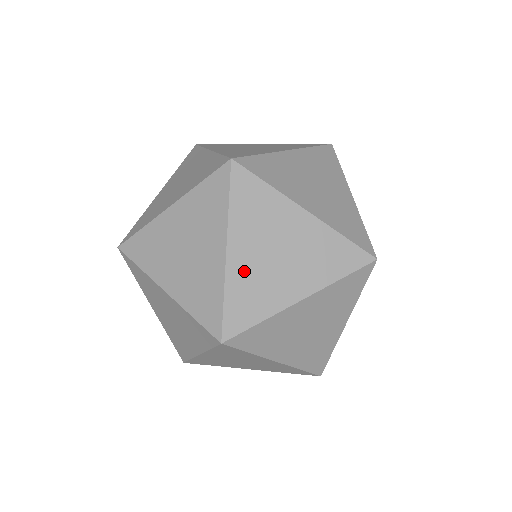
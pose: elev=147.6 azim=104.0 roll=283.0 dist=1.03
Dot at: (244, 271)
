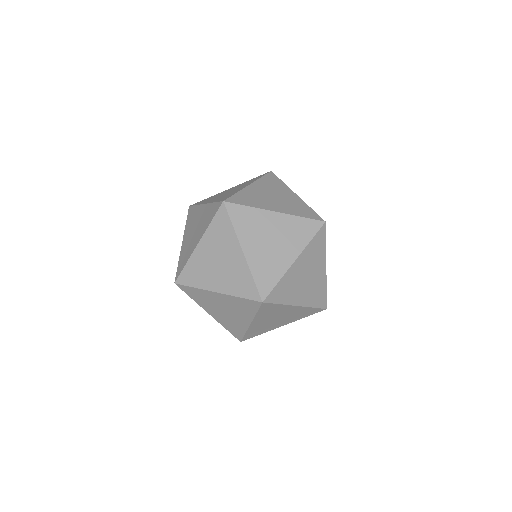
Dot at: (258, 326)
